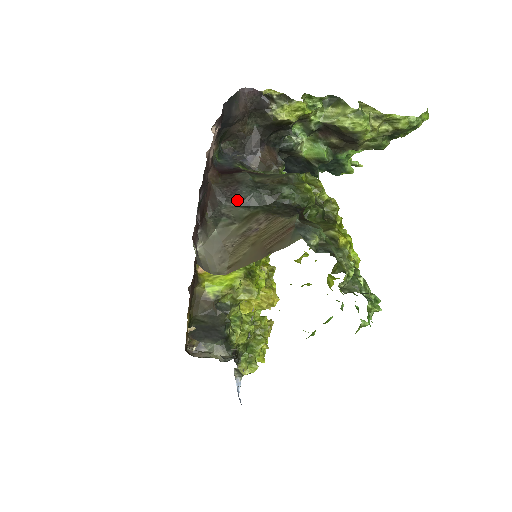
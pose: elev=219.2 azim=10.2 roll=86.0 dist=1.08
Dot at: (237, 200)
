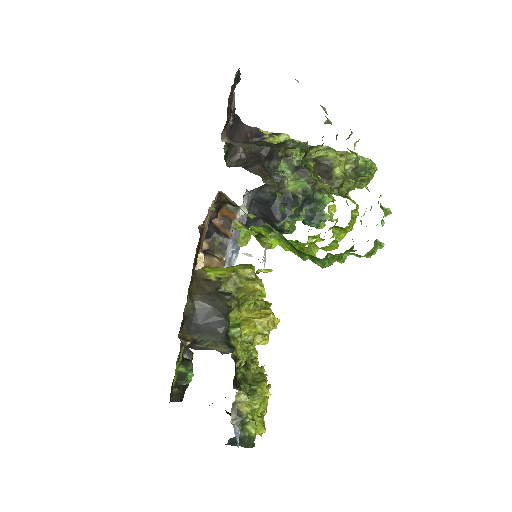
Dot at: (251, 143)
